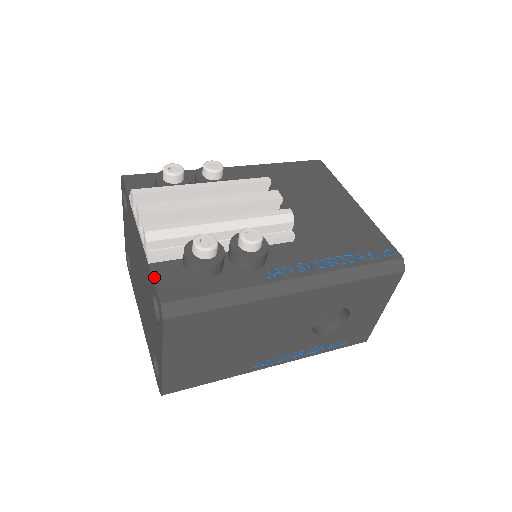
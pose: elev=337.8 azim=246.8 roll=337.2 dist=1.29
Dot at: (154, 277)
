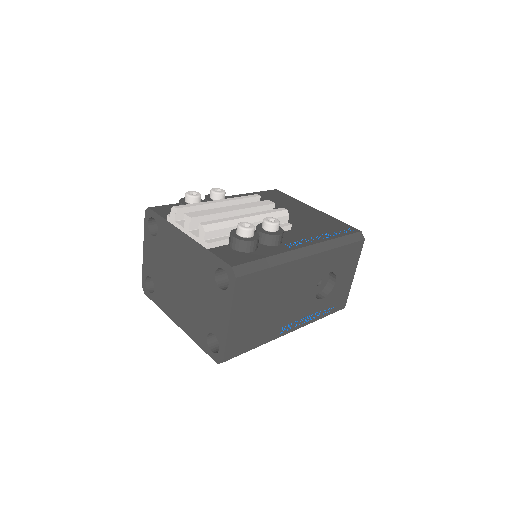
Dot at: (217, 255)
